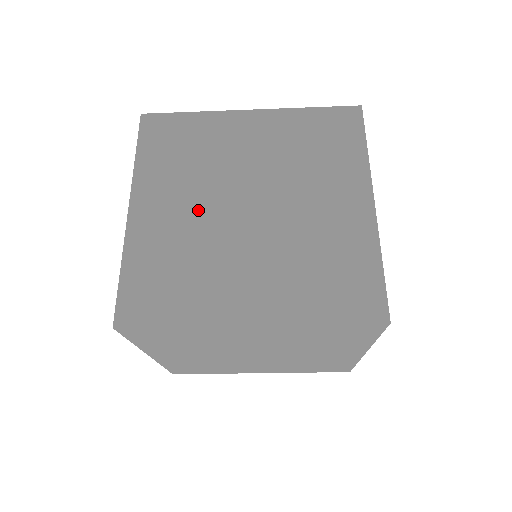
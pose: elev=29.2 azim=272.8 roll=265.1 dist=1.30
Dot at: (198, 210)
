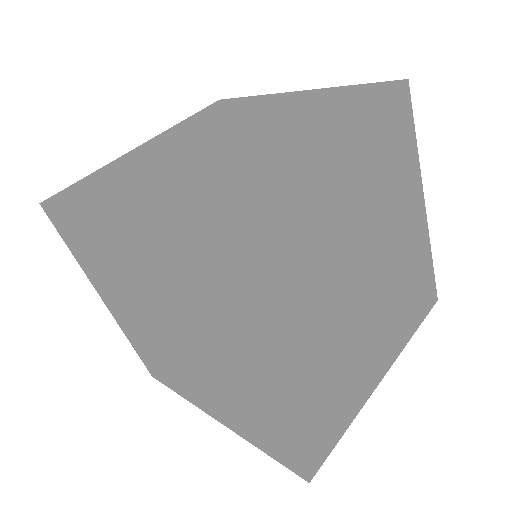
Dot at: (138, 322)
